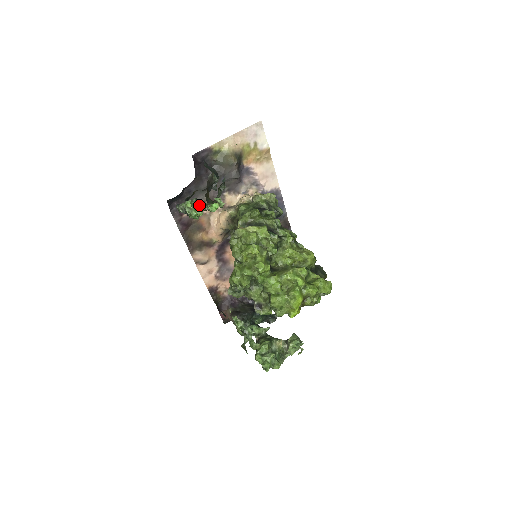
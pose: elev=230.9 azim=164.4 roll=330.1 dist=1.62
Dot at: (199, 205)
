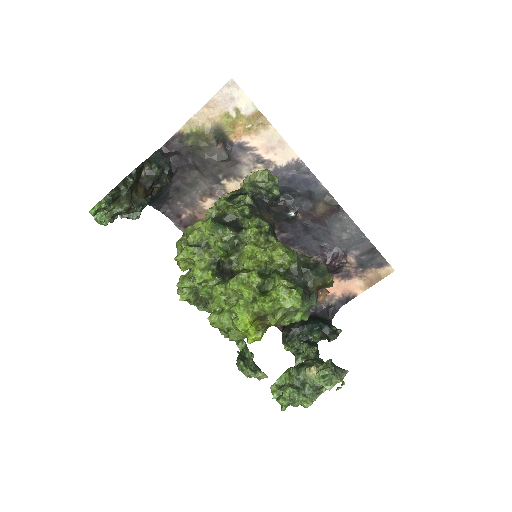
Dot at: occluded
